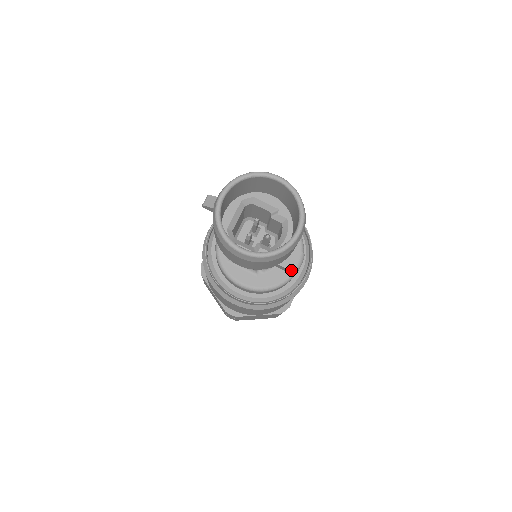
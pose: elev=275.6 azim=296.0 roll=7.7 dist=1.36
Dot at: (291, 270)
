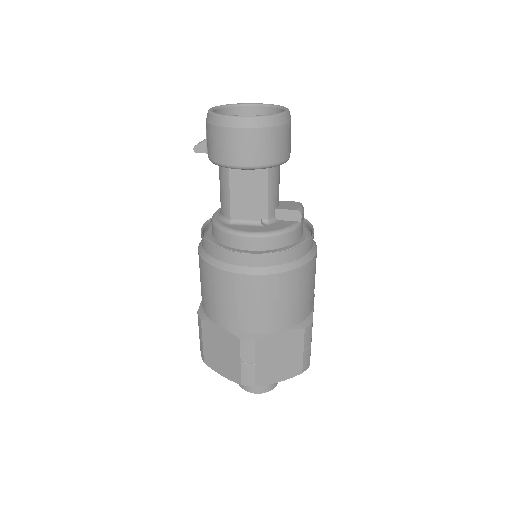
Dot at: (295, 209)
